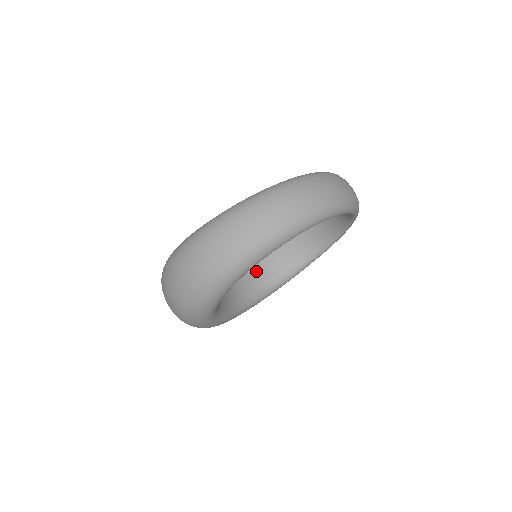
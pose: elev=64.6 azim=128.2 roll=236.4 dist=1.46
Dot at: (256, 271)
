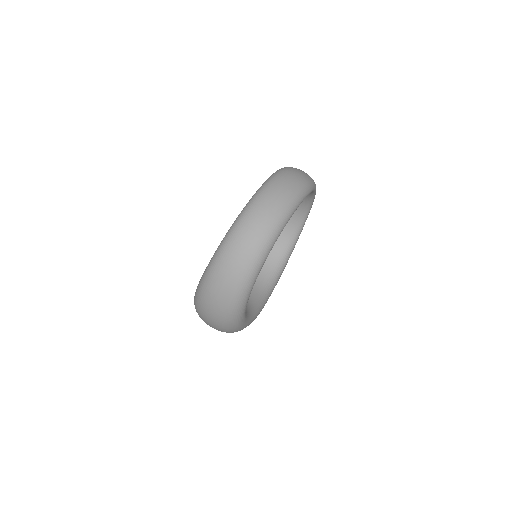
Dot at: occluded
